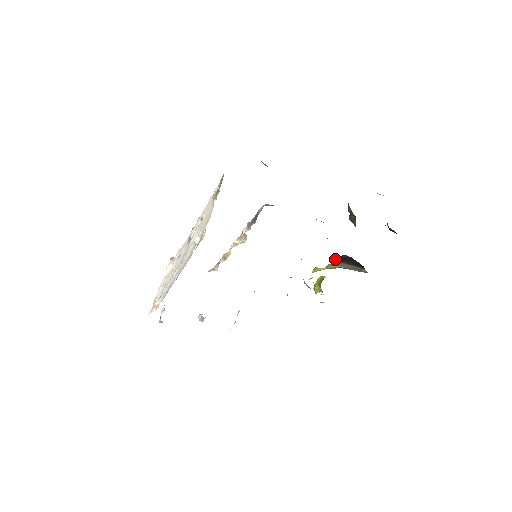
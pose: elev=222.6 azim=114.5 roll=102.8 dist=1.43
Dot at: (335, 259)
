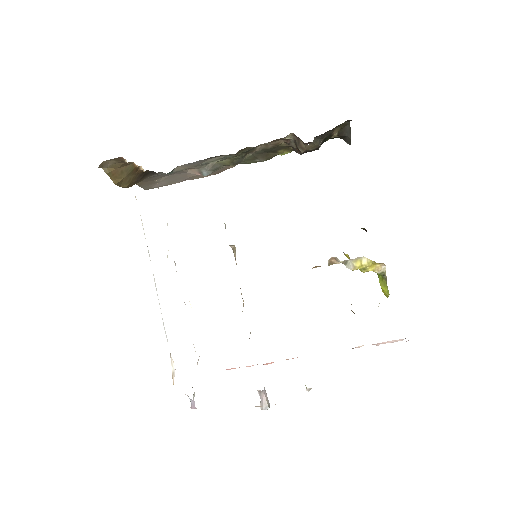
Dot at: occluded
